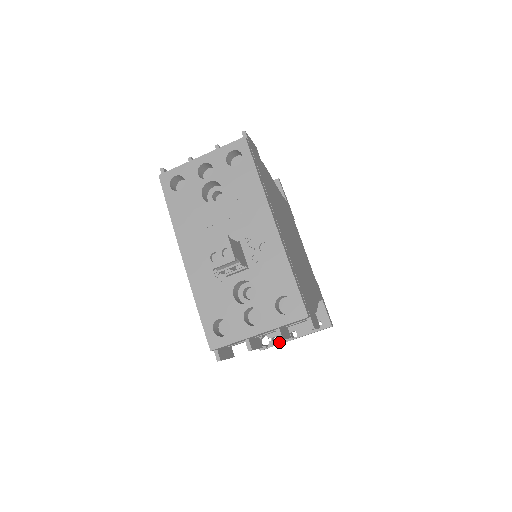
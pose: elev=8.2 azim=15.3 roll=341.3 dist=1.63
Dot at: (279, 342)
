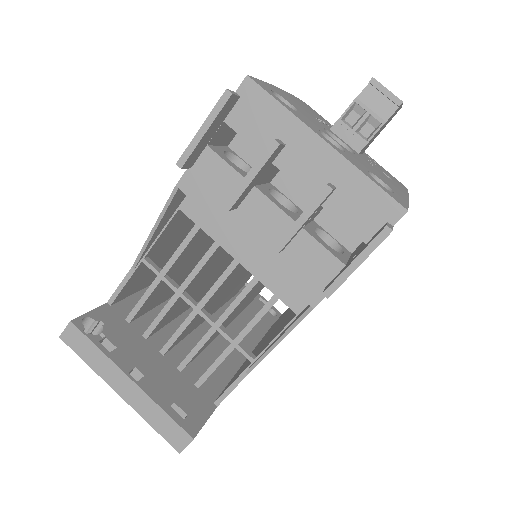
Dot at: (107, 351)
